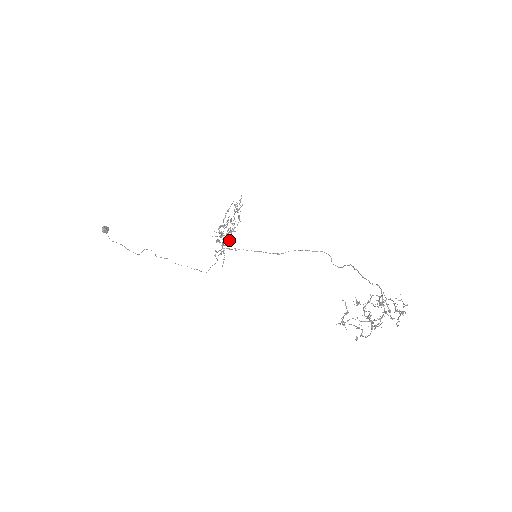
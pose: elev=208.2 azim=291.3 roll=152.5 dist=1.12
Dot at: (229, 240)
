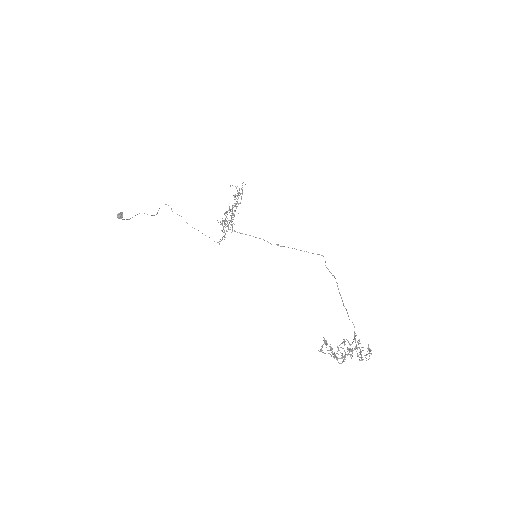
Dot at: occluded
